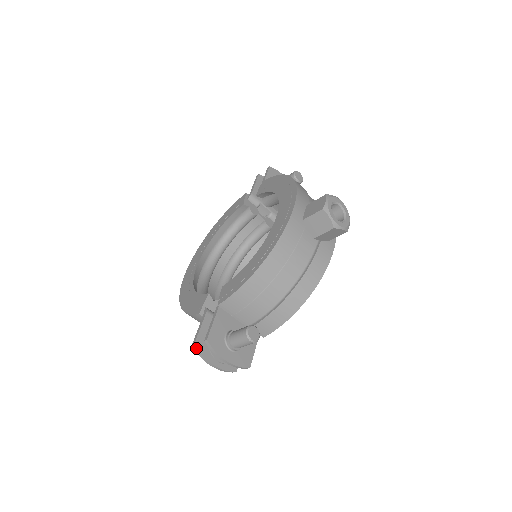
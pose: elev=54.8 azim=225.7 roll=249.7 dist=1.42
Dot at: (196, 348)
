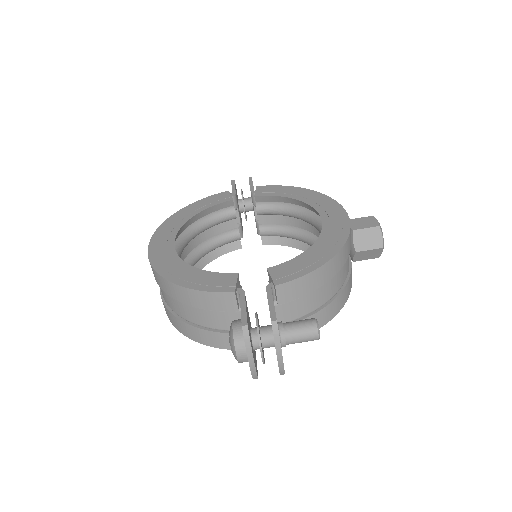
Dot at: (248, 330)
